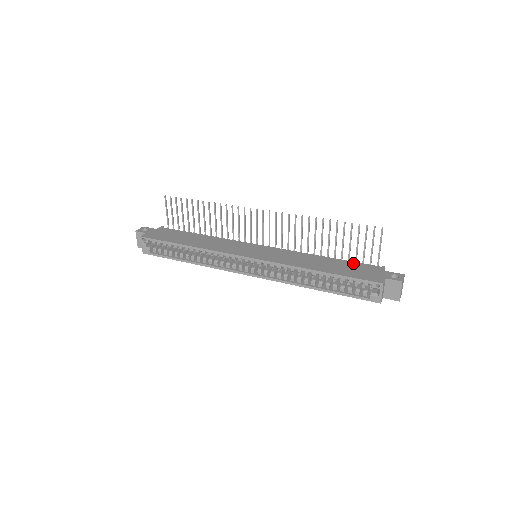
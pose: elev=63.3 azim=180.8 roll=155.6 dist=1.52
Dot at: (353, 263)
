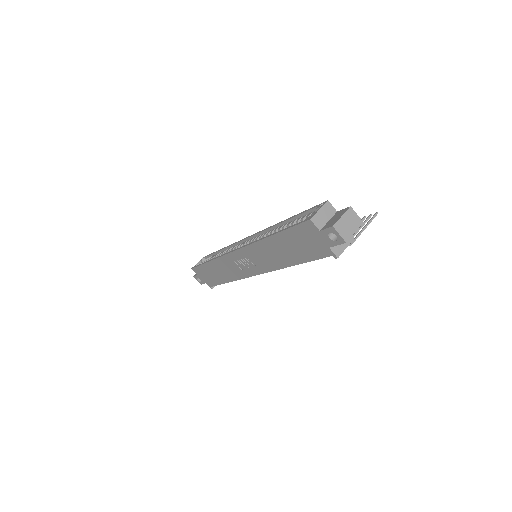
Dot at: occluded
